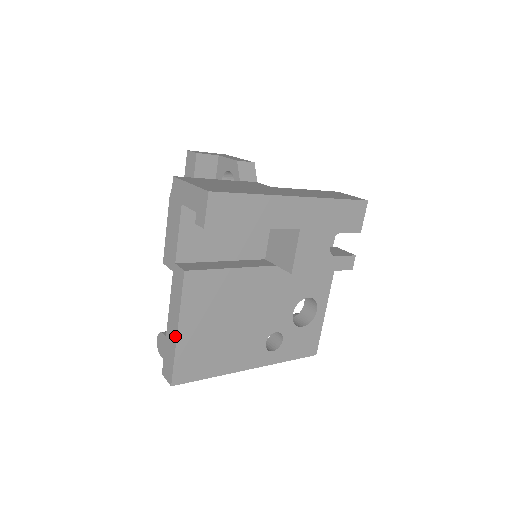
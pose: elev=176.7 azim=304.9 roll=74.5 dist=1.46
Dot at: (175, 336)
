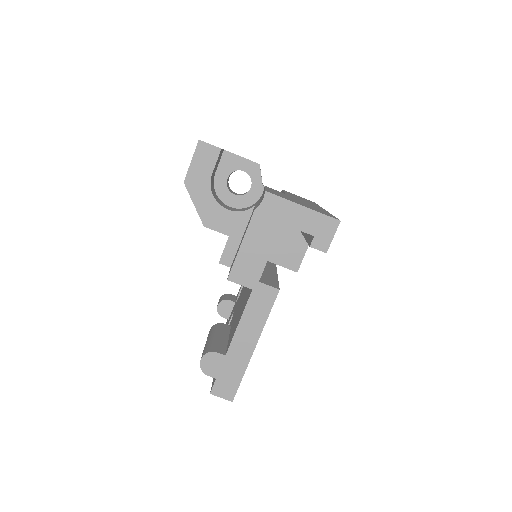
Dot at: (250, 353)
